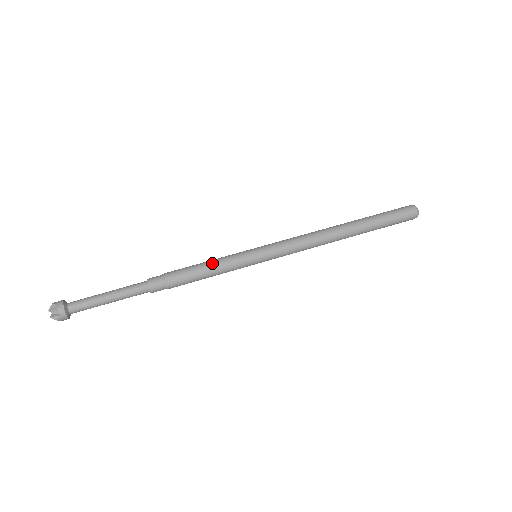
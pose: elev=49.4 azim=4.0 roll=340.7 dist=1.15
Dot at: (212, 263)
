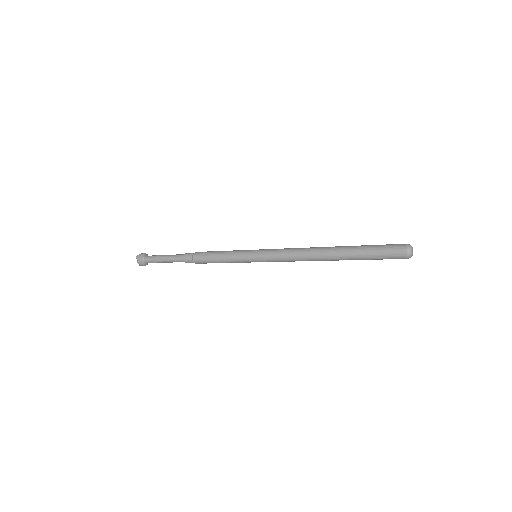
Dot at: (222, 257)
